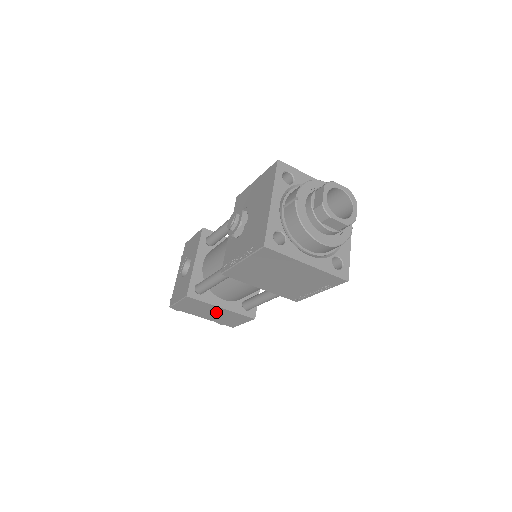
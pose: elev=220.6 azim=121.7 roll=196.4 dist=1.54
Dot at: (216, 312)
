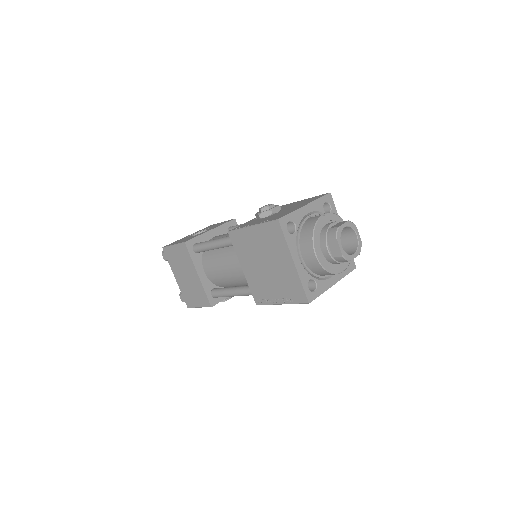
Dot at: (190, 277)
